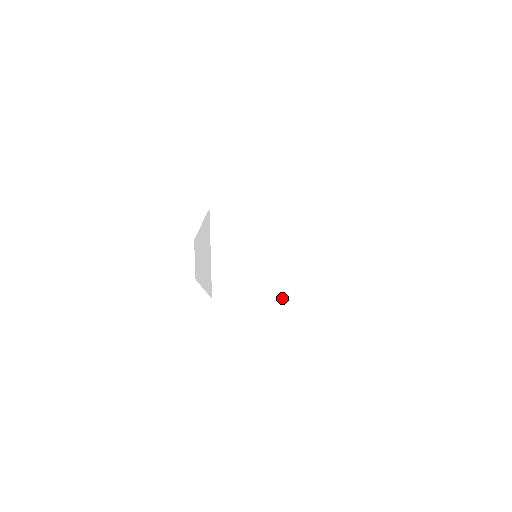
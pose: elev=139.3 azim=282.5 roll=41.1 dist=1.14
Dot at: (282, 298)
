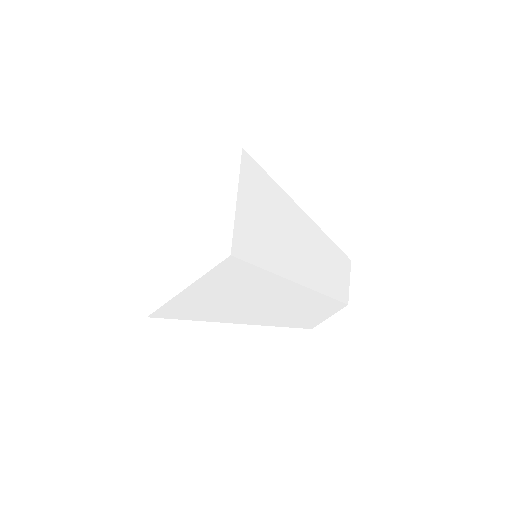
Dot at: (98, 235)
